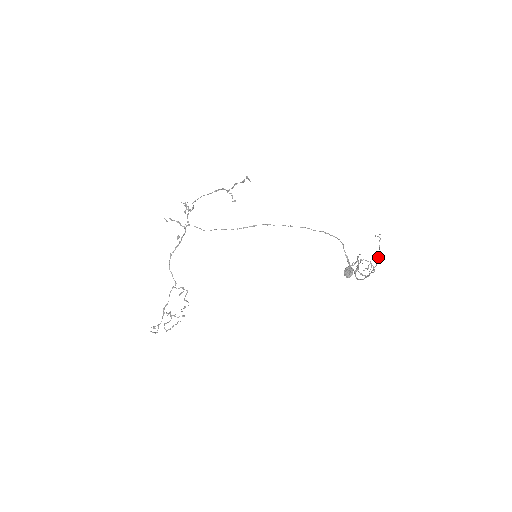
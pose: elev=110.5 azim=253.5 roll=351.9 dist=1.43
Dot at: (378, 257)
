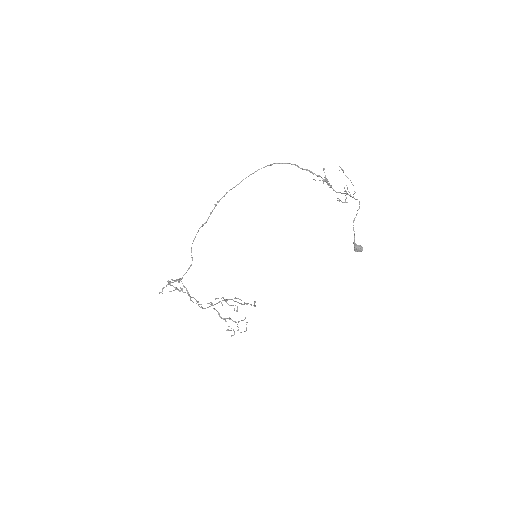
Dot at: occluded
